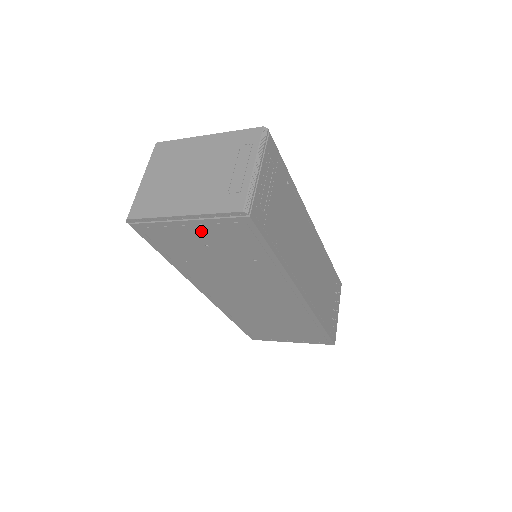
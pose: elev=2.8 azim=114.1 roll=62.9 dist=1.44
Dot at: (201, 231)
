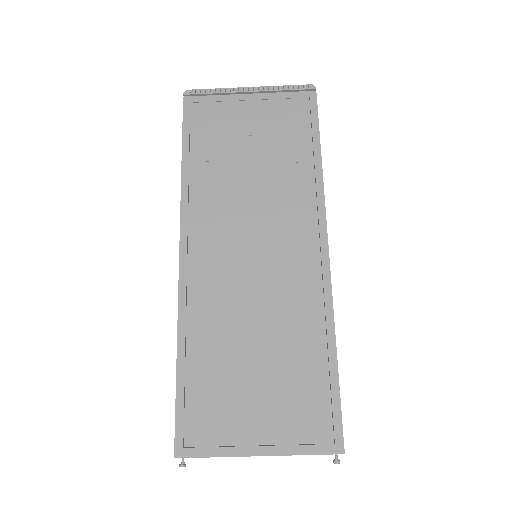
Dot at: (257, 110)
